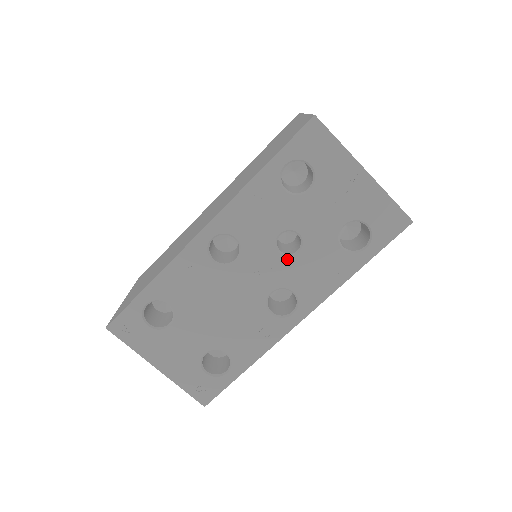
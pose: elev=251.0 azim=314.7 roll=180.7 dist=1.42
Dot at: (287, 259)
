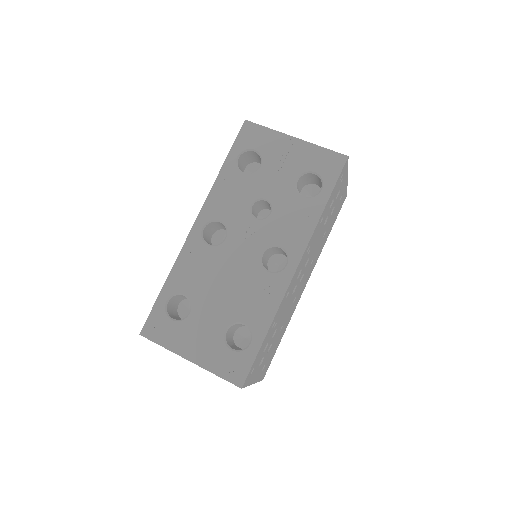
Dot at: (264, 222)
